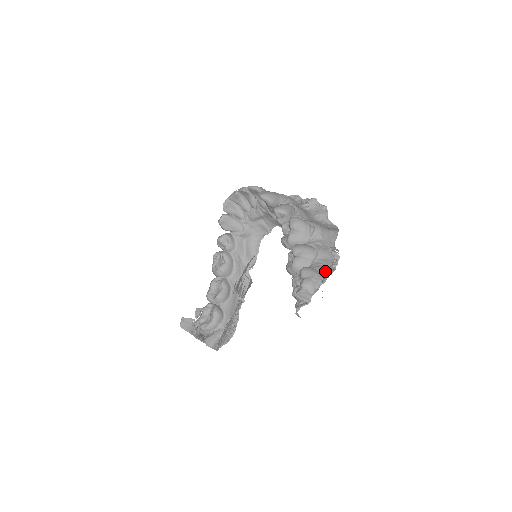
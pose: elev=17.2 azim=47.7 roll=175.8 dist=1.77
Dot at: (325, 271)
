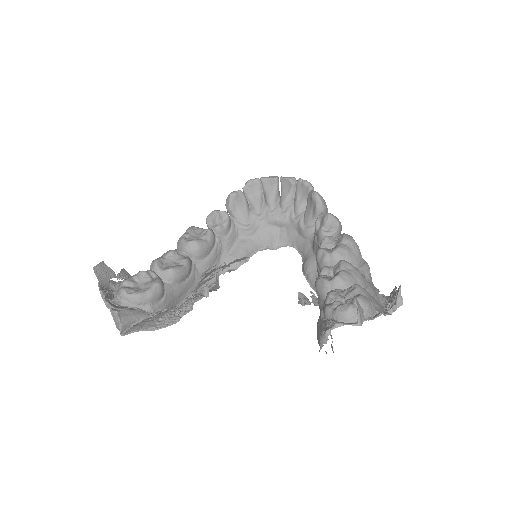
Dot at: (381, 307)
